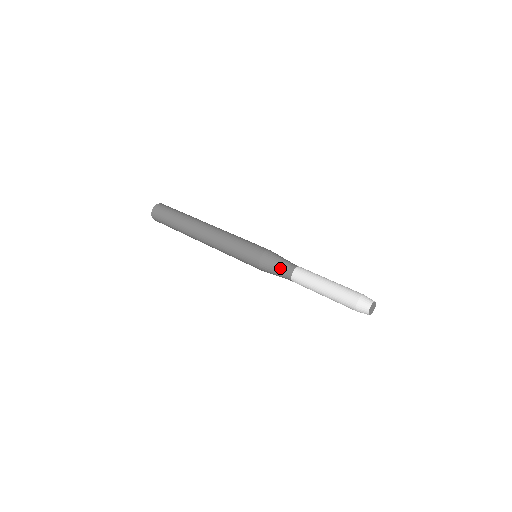
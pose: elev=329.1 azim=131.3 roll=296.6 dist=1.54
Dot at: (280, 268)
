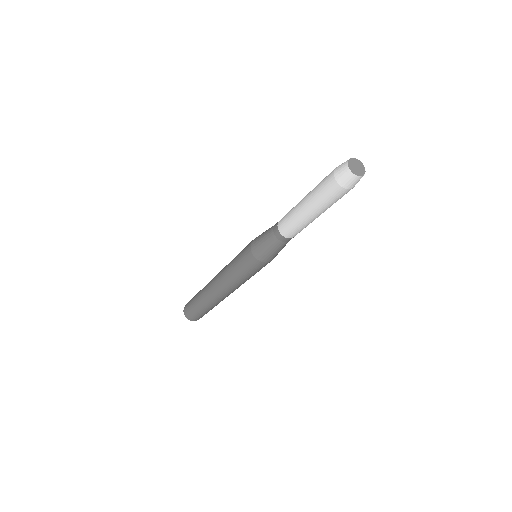
Dot at: (267, 234)
